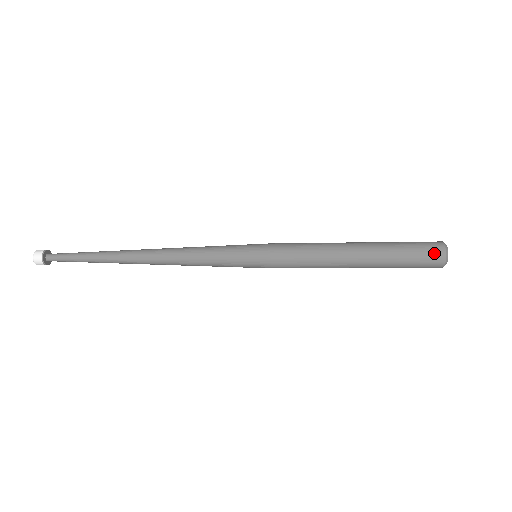
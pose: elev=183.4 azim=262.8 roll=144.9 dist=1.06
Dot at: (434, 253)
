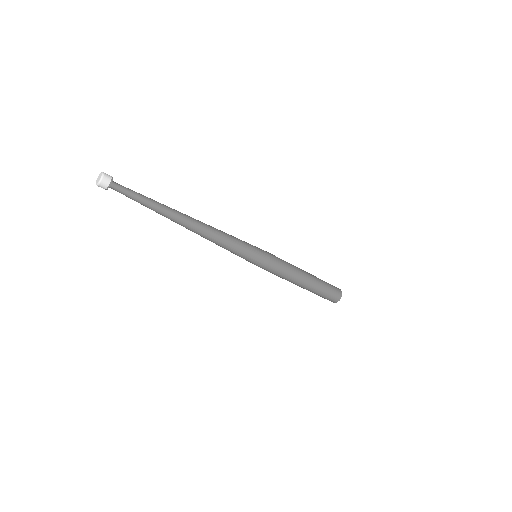
Dot at: (337, 289)
